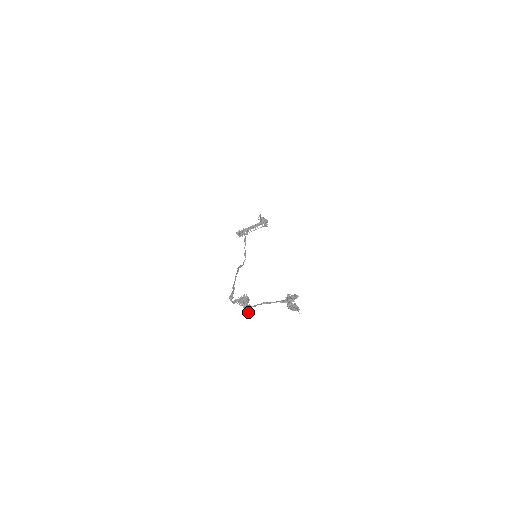
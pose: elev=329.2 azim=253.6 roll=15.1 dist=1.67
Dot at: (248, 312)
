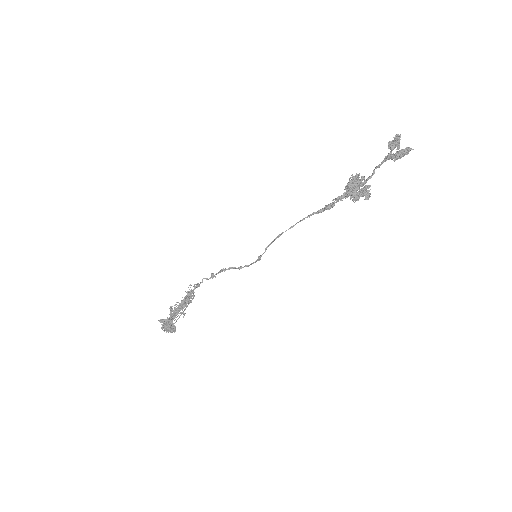
Dot at: (368, 195)
